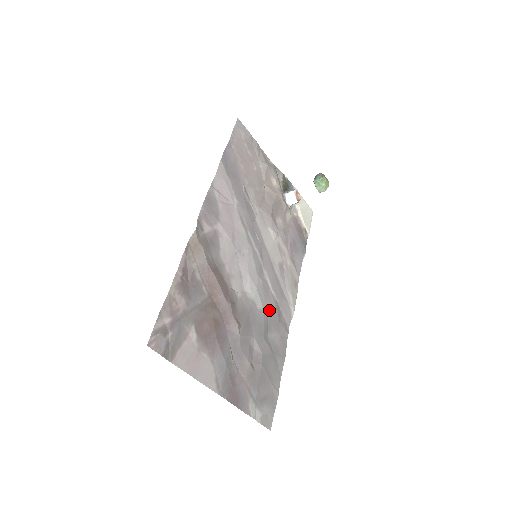
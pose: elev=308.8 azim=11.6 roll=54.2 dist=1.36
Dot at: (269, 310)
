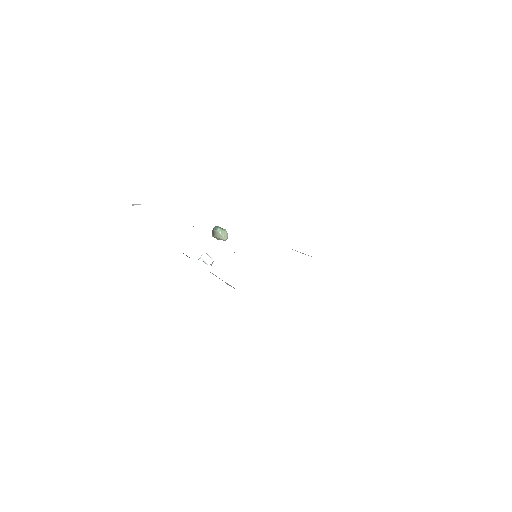
Dot at: occluded
